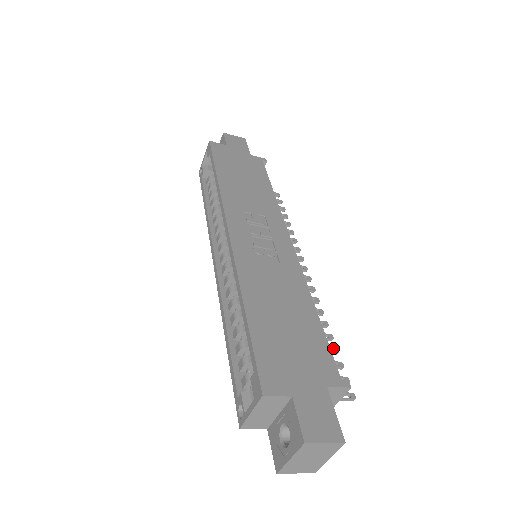
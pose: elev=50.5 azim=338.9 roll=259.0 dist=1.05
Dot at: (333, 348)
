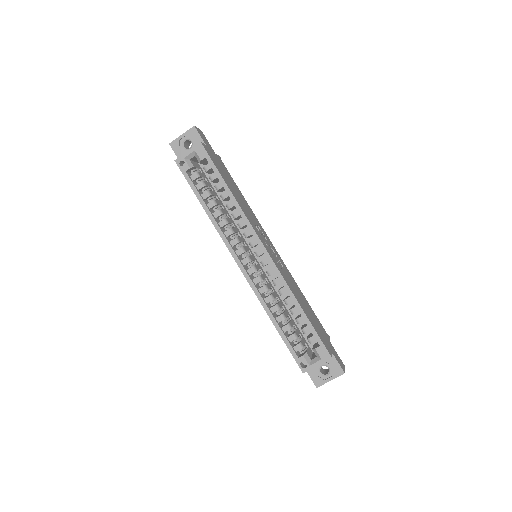
Dot at: occluded
